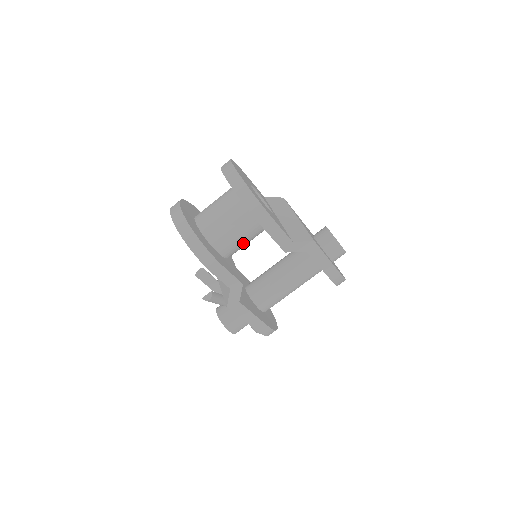
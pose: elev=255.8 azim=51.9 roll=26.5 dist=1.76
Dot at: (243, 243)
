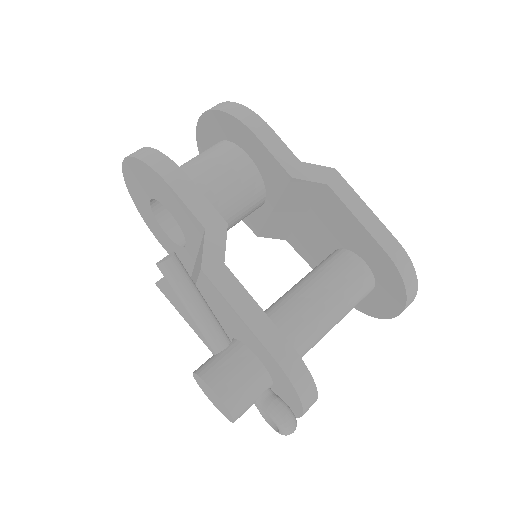
Dot at: (227, 193)
